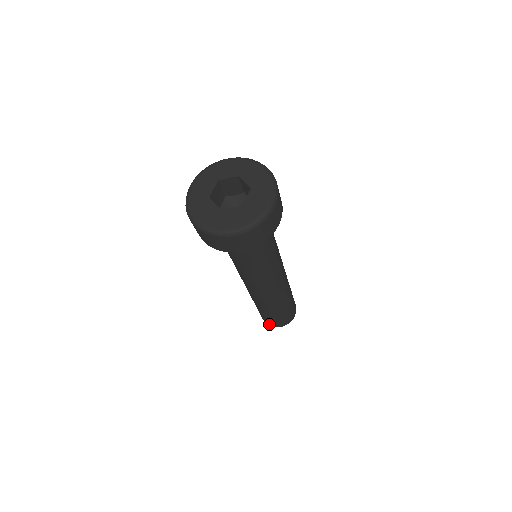
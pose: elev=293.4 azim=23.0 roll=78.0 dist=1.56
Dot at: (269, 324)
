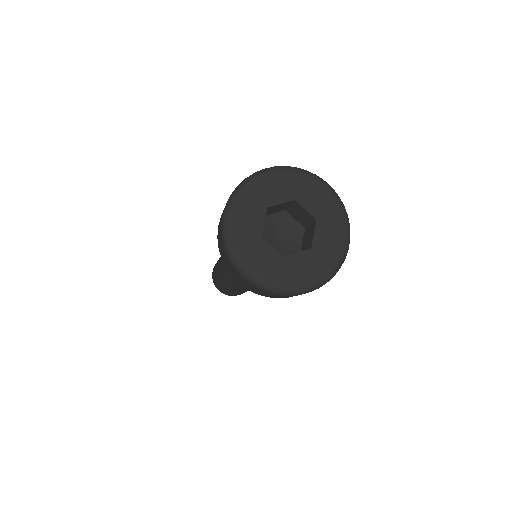
Dot at: (213, 279)
